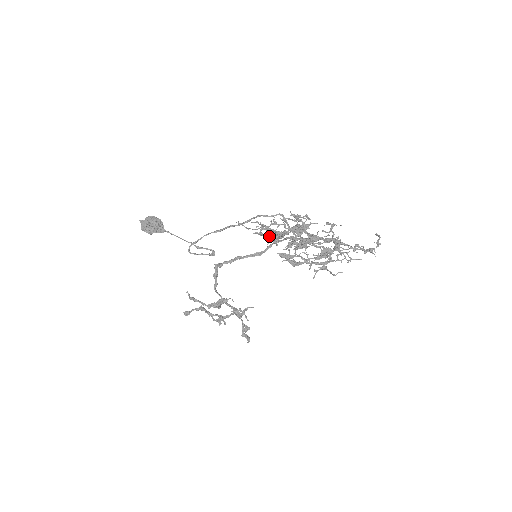
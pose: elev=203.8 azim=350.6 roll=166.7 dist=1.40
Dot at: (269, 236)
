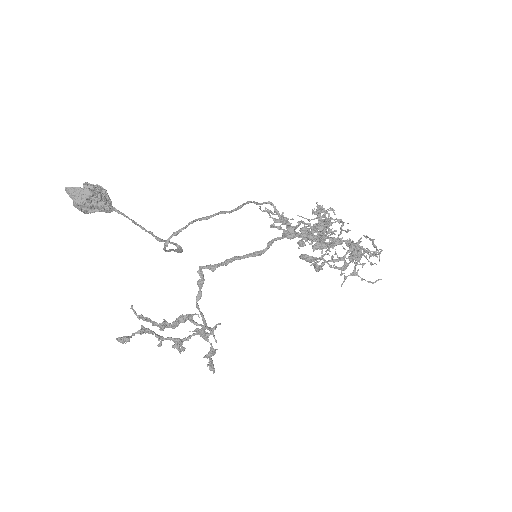
Dot at: (288, 231)
